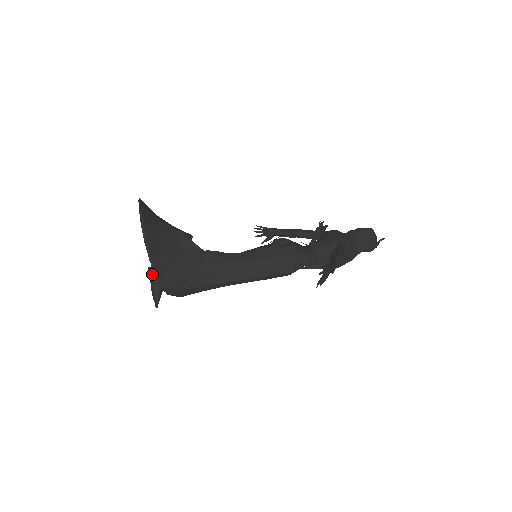
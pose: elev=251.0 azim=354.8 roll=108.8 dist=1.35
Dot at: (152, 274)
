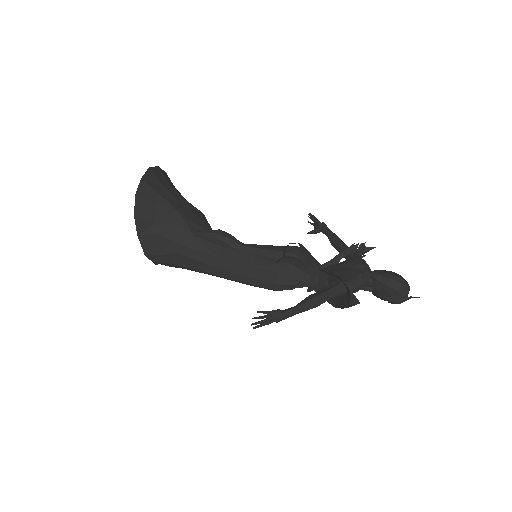
Dot at: occluded
